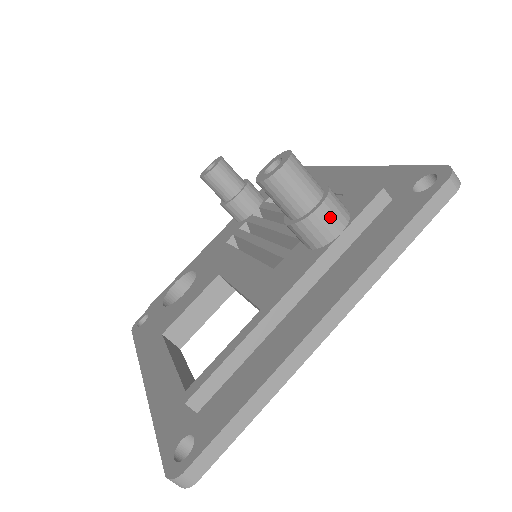
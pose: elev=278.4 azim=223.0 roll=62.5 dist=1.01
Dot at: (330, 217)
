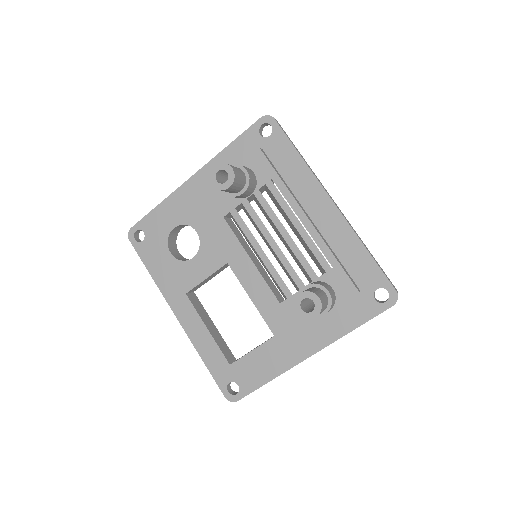
Dot at: occluded
